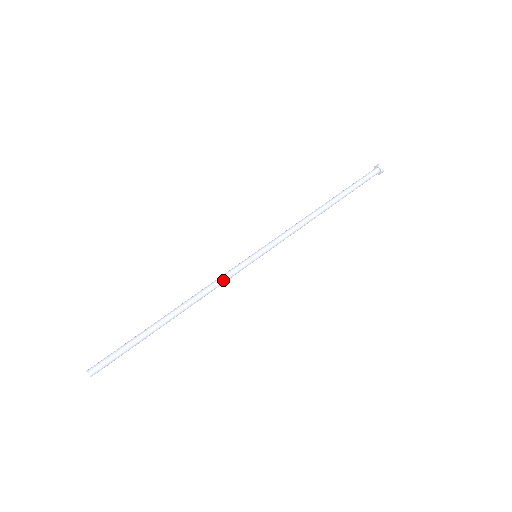
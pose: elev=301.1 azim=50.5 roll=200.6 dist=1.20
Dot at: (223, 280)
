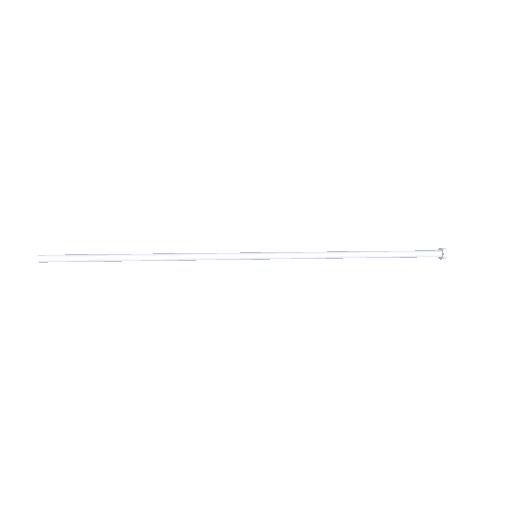
Dot at: (209, 255)
